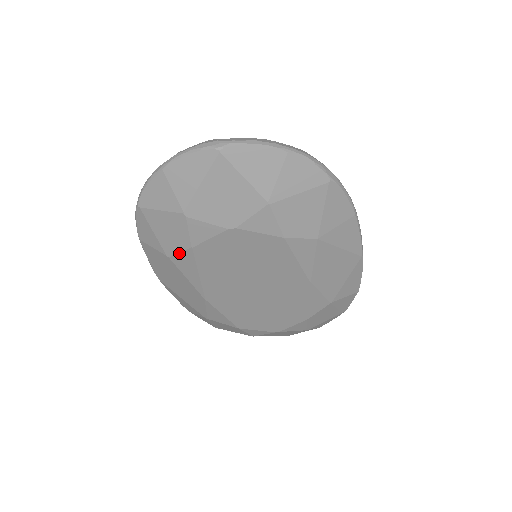
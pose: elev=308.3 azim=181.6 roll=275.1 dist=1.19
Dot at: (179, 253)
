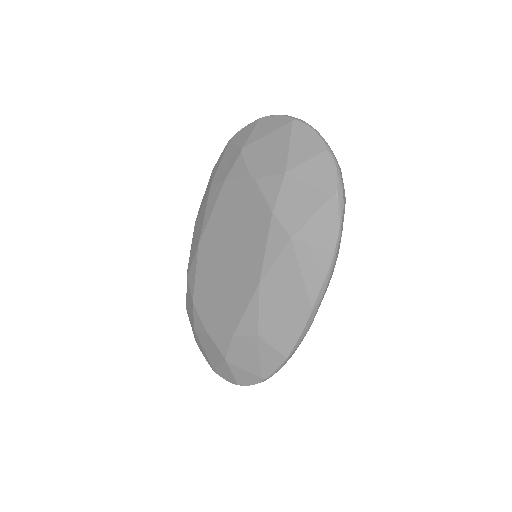
Dot at: (217, 184)
